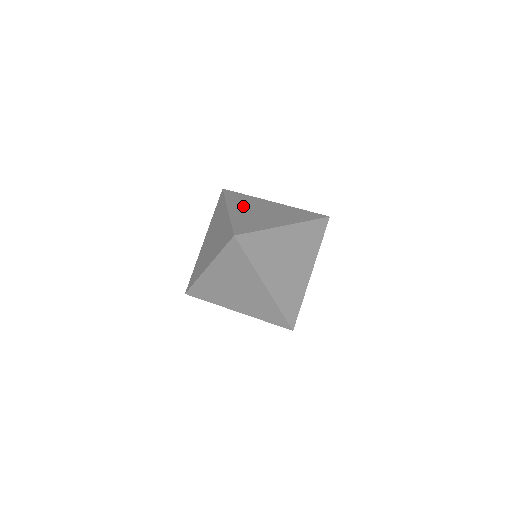
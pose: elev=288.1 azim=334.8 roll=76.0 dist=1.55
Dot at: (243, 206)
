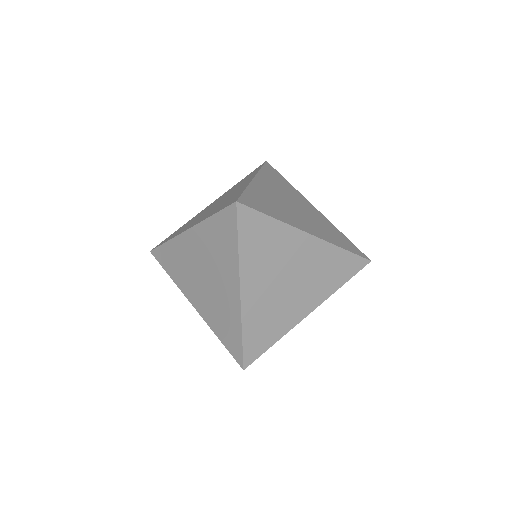
Dot at: occluded
